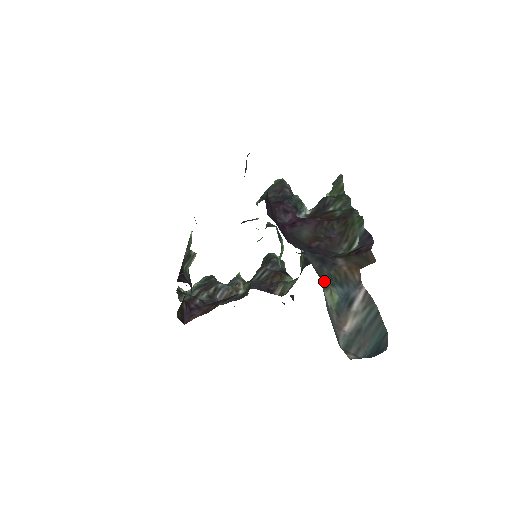
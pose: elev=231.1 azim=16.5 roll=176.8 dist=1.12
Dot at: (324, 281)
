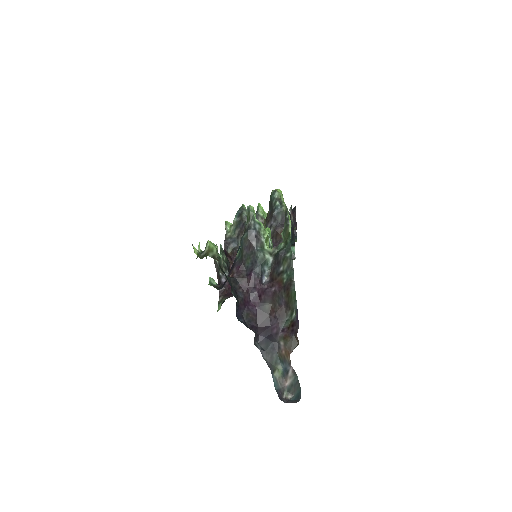
Dot at: (274, 366)
